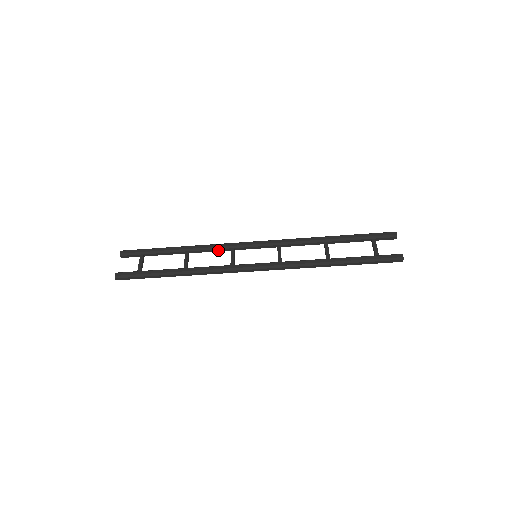
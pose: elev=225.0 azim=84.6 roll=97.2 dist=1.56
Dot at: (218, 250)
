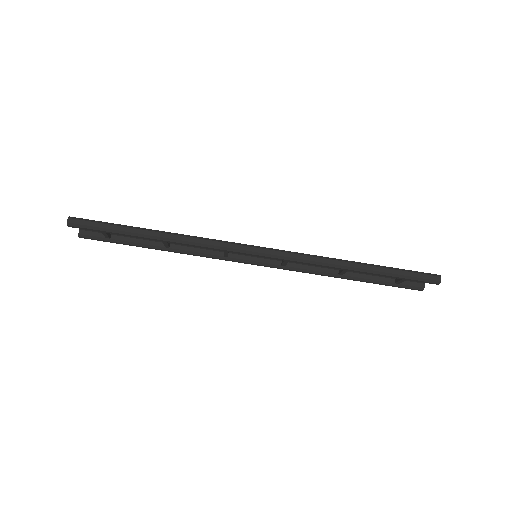
Dot at: (207, 252)
